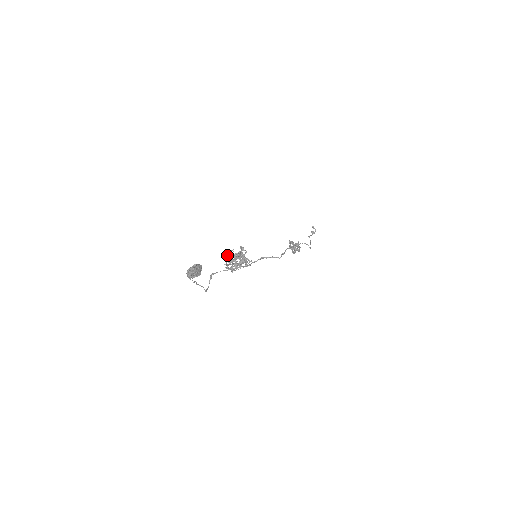
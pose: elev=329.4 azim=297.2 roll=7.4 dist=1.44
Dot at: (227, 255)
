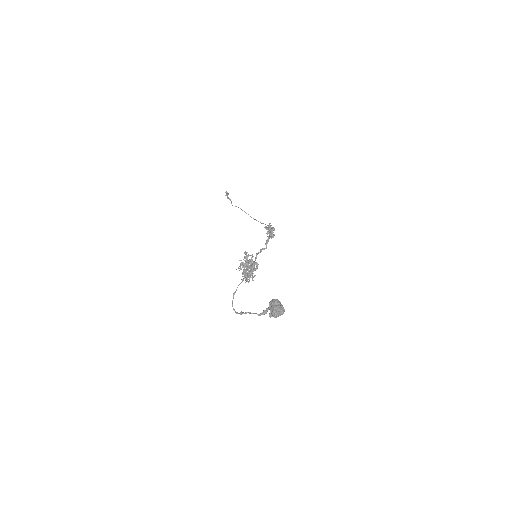
Dot at: (239, 266)
